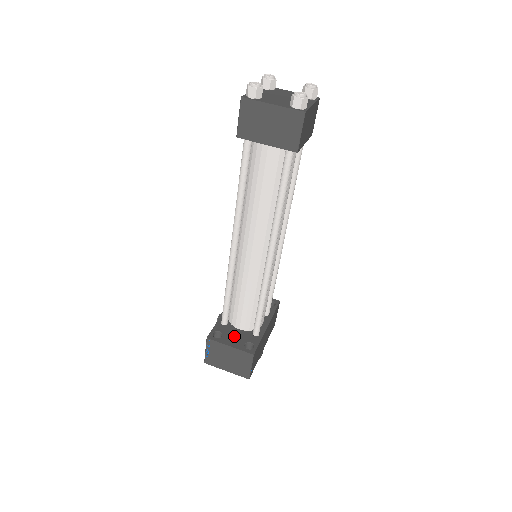
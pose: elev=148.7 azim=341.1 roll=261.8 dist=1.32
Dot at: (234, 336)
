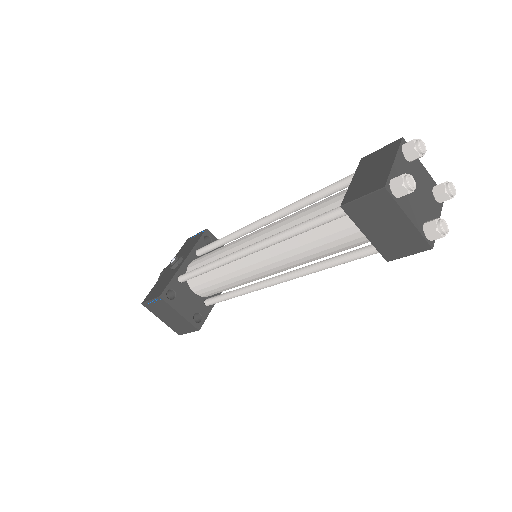
Dot at: (187, 301)
